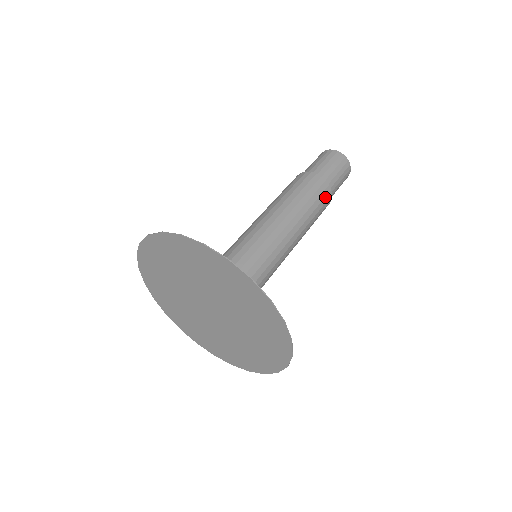
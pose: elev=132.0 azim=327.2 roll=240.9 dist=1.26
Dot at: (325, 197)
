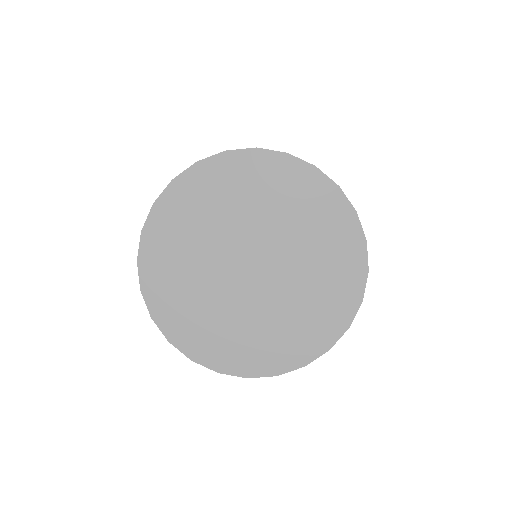
Dot at: occluded
